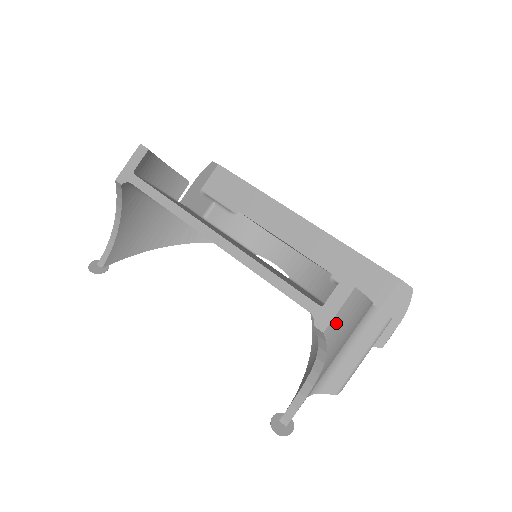
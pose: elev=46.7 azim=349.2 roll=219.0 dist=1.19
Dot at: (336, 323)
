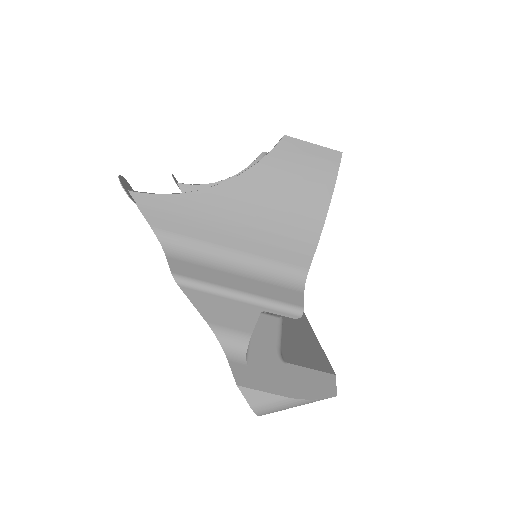
Dot at: (298, 150)
